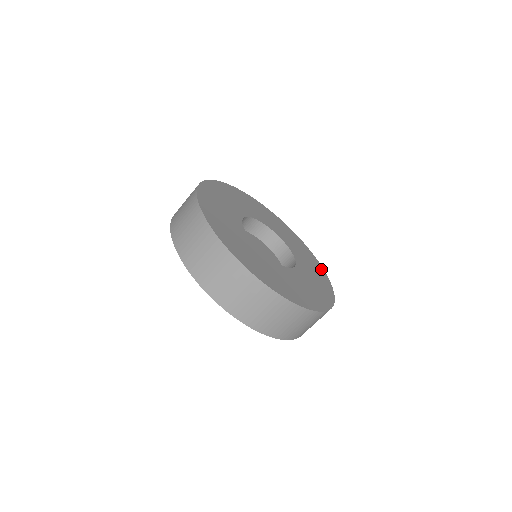
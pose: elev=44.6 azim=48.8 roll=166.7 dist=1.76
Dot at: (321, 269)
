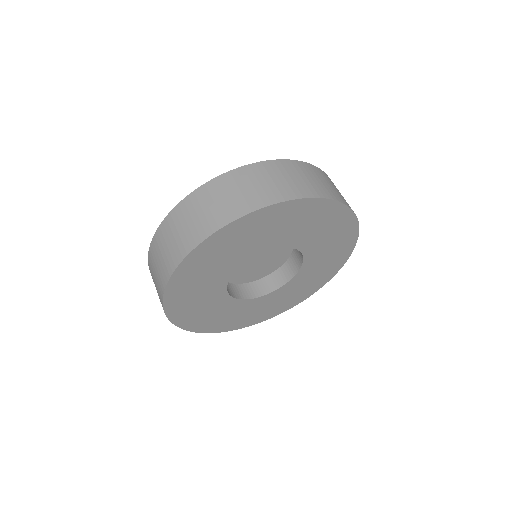
Dot at: (345, 257)
